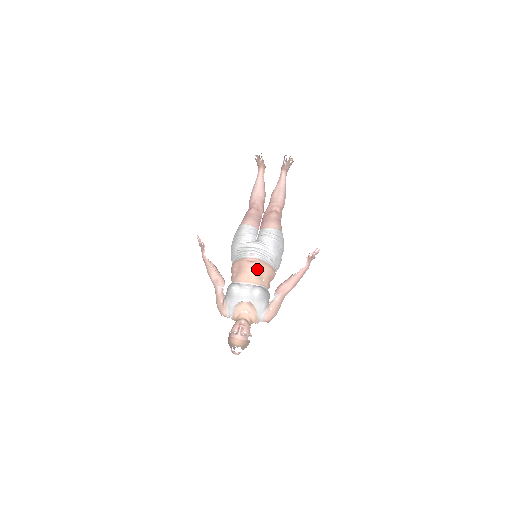
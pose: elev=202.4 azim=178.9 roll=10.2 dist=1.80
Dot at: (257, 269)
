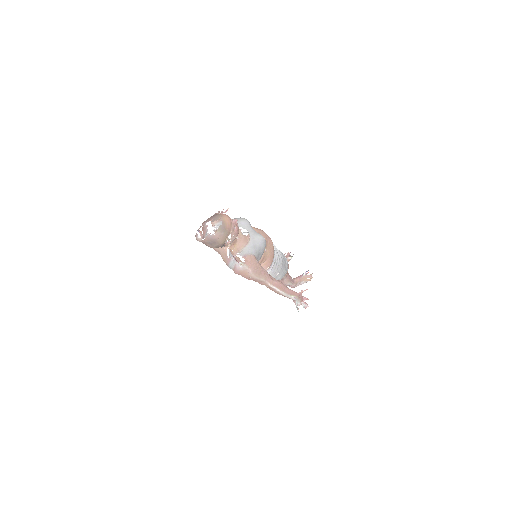
Dot at: (269, 240)
